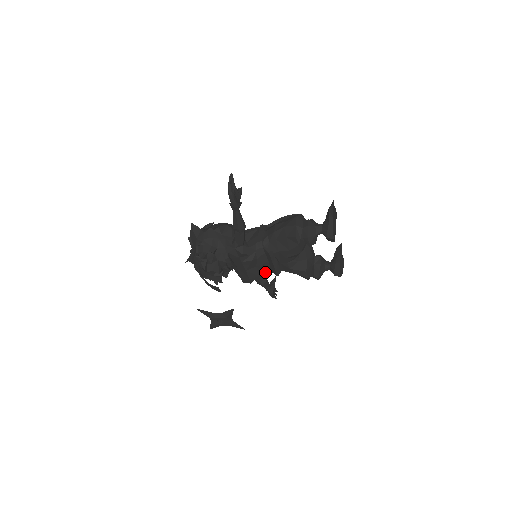
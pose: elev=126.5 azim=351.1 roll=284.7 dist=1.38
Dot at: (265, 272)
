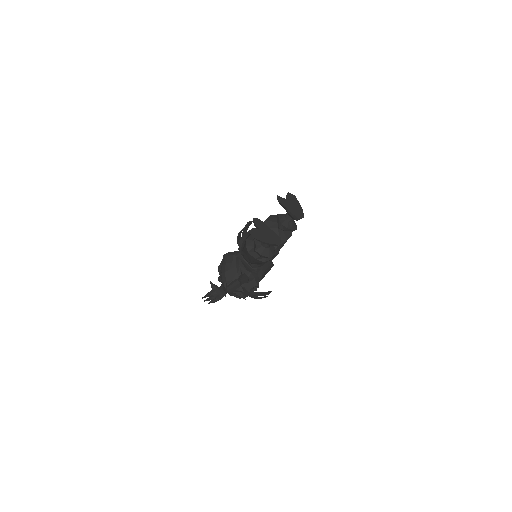
Dot at: occluded
